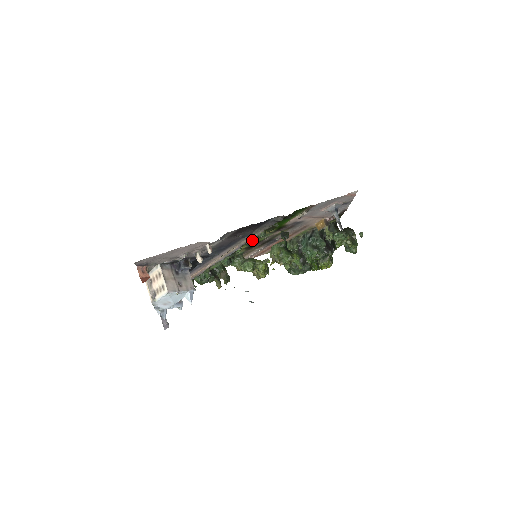
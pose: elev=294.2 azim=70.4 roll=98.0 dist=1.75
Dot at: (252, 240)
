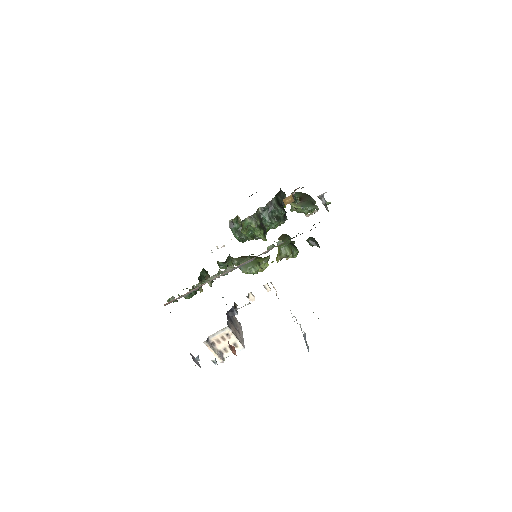
Dot at: (268, 249)
